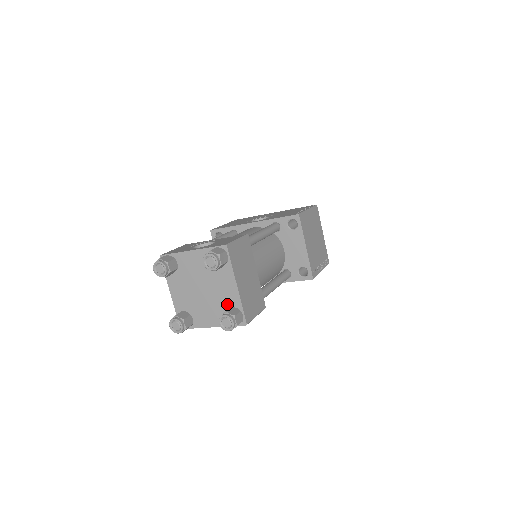
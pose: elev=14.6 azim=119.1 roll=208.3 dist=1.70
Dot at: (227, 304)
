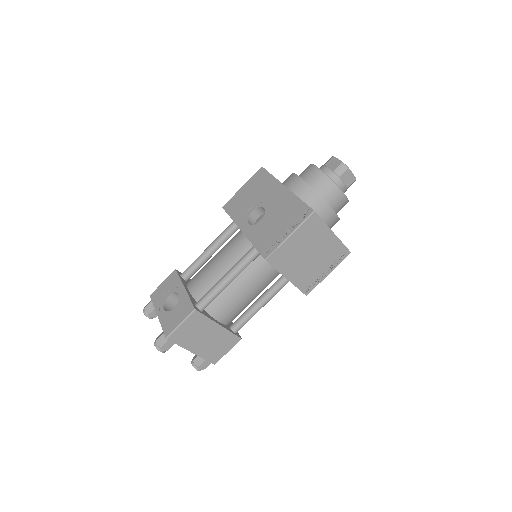
Dot at: occluded
